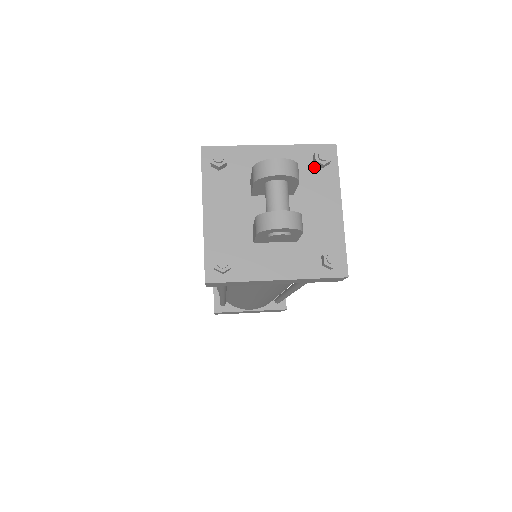
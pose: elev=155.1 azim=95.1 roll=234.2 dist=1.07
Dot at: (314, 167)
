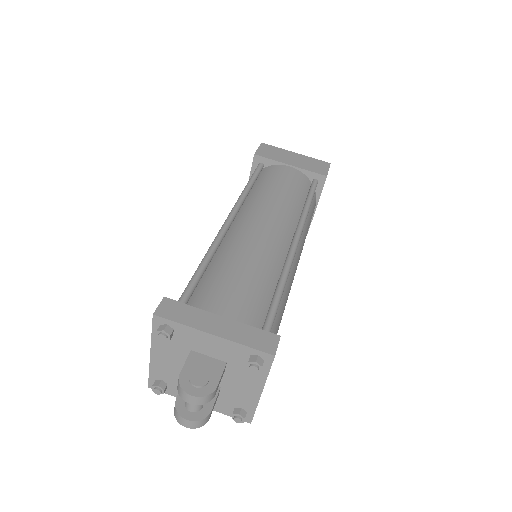
Dot at: occluded
